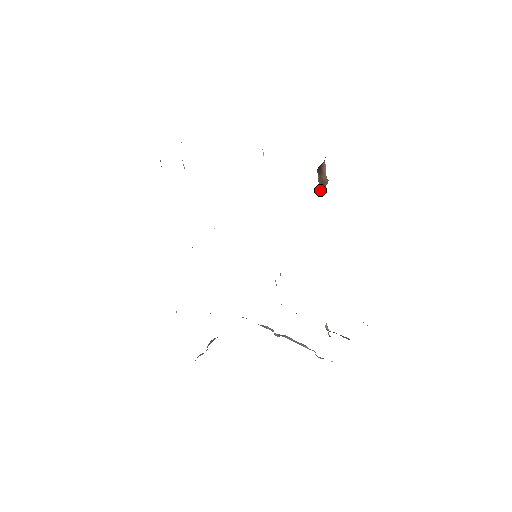
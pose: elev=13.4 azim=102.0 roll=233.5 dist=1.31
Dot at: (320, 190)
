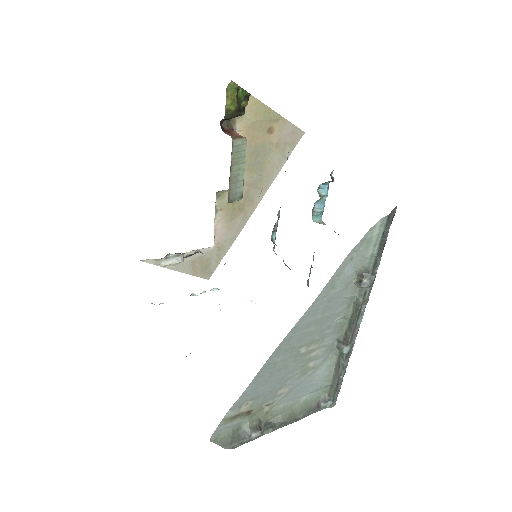
Dot at: (232, 138)
